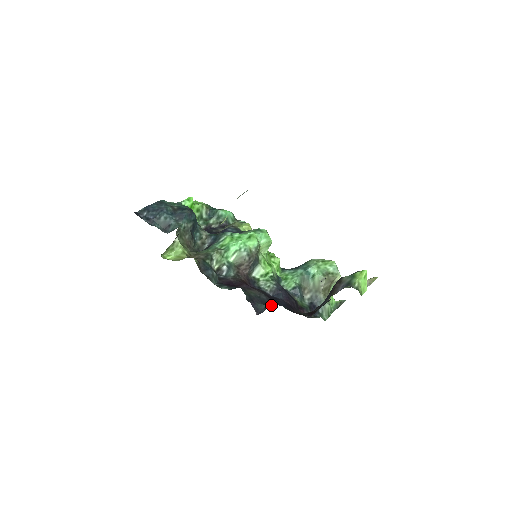
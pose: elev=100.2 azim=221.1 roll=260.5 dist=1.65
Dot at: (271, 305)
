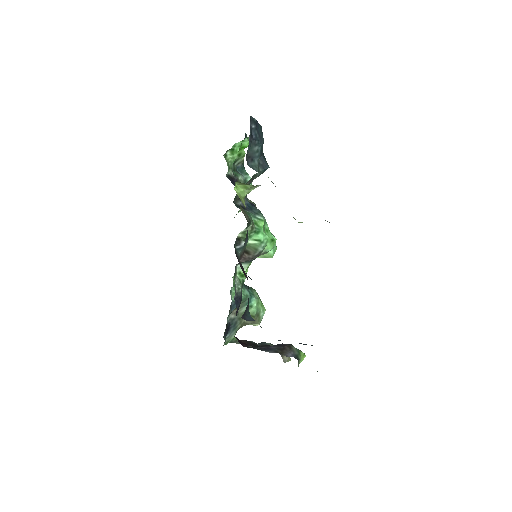
Dot at: occluded
